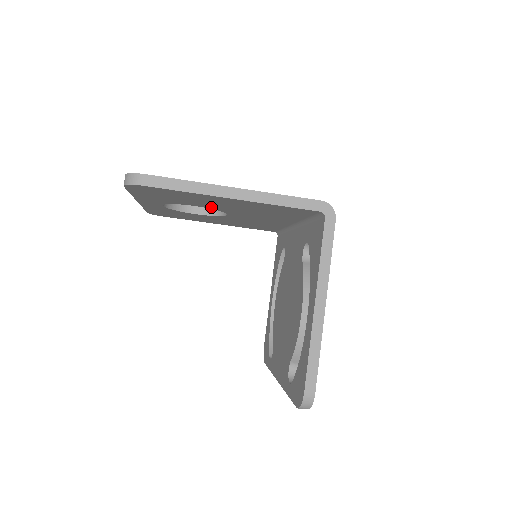
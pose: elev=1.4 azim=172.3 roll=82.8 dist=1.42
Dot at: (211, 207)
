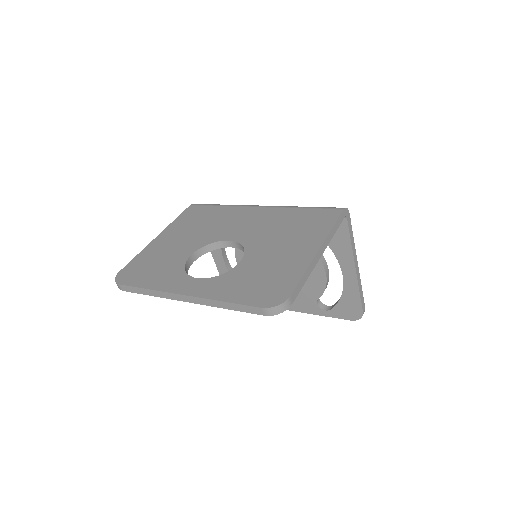
Dot at: occluded
